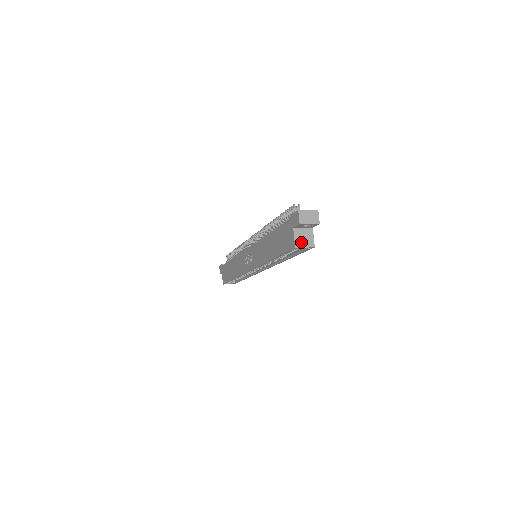
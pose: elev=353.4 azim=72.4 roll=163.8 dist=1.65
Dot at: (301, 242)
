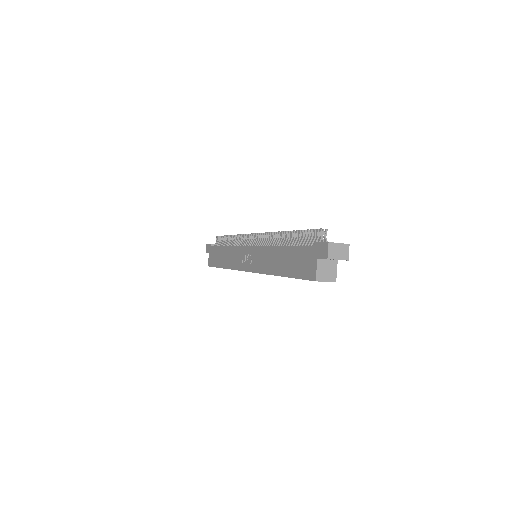
Dot at: (323, 275)
